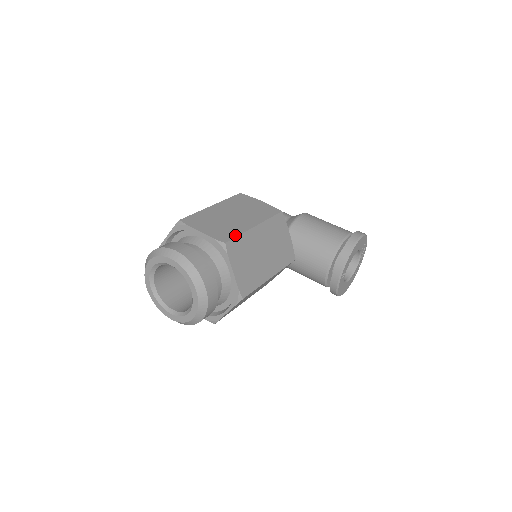
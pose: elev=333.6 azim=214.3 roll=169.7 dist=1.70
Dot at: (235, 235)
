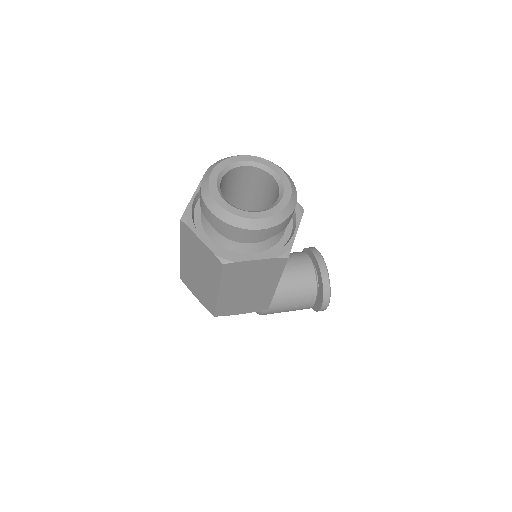
Dot at: occluded
